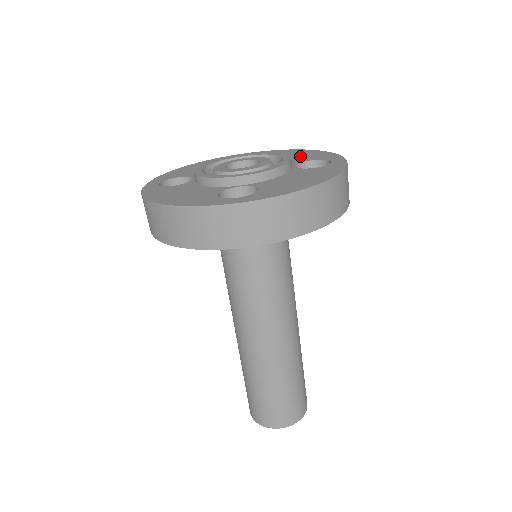
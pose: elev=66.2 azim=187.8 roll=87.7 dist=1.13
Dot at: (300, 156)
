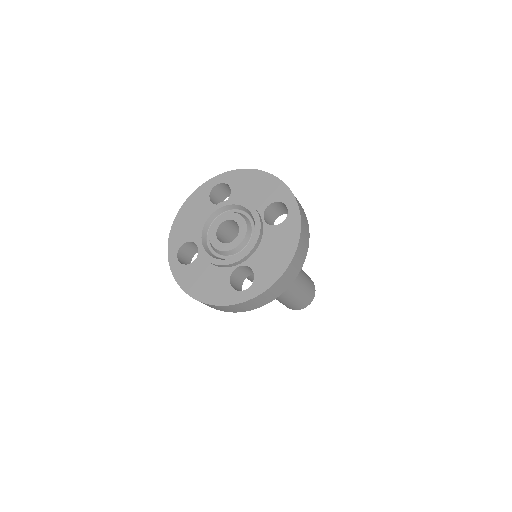
Dot at: (260, 191)
